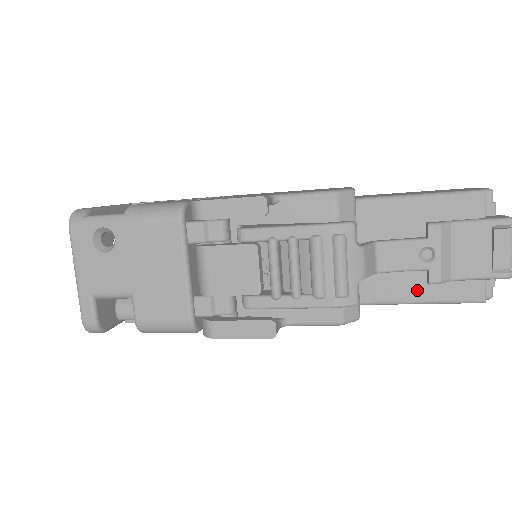
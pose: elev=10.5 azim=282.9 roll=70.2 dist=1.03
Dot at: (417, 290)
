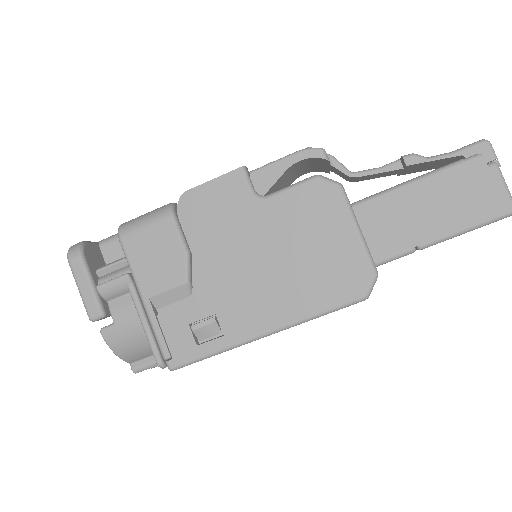
Dot at: occluded
